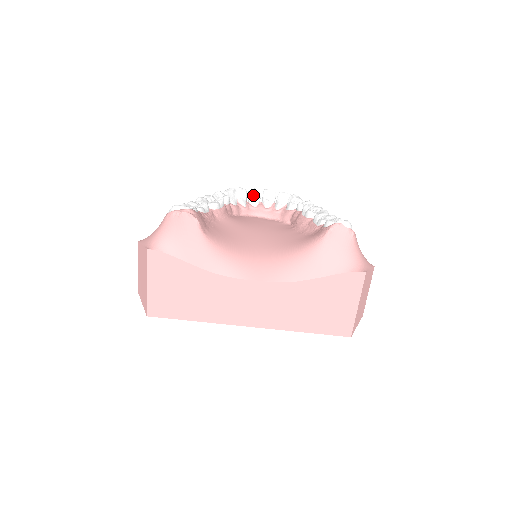
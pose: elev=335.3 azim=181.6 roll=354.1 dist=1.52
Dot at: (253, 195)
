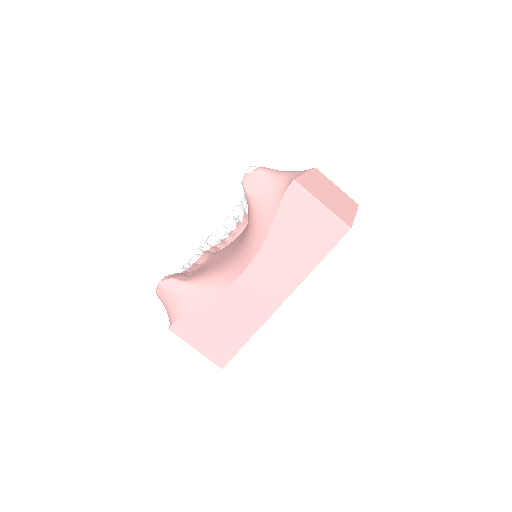
Dot at: (228, 224)
